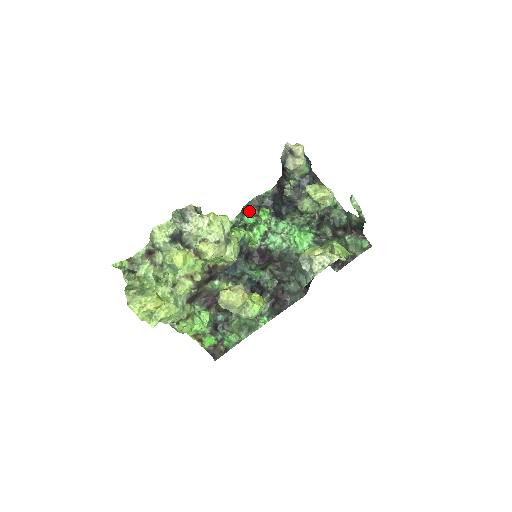
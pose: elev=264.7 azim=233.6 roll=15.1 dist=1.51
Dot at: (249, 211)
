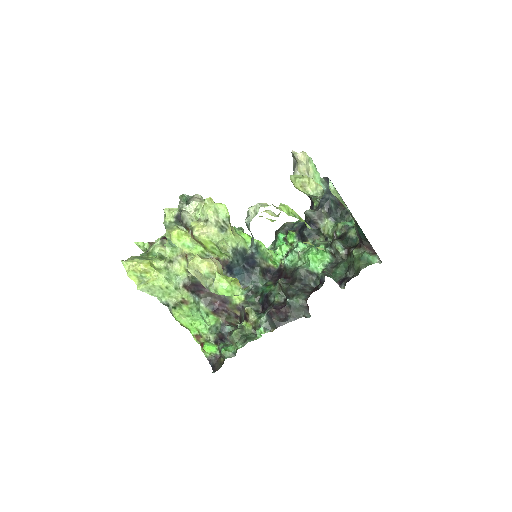
Dot at: (278, 234)
